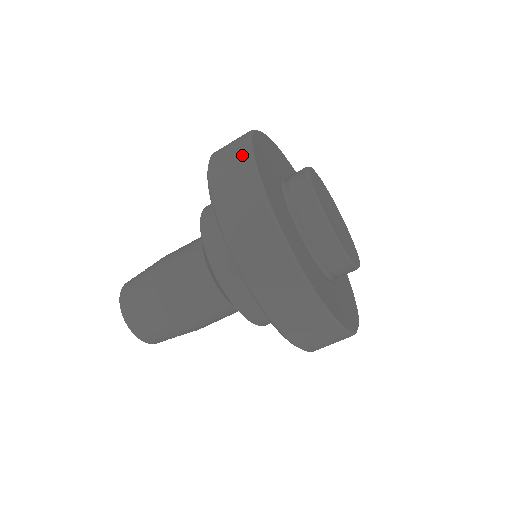
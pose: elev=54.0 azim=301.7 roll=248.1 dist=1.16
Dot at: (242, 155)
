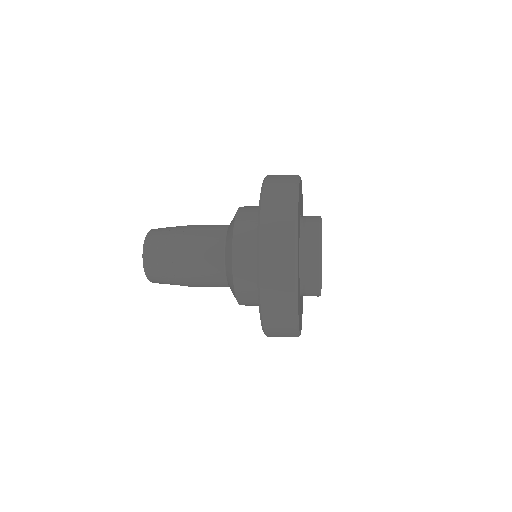
Dot at: (291, 194)
